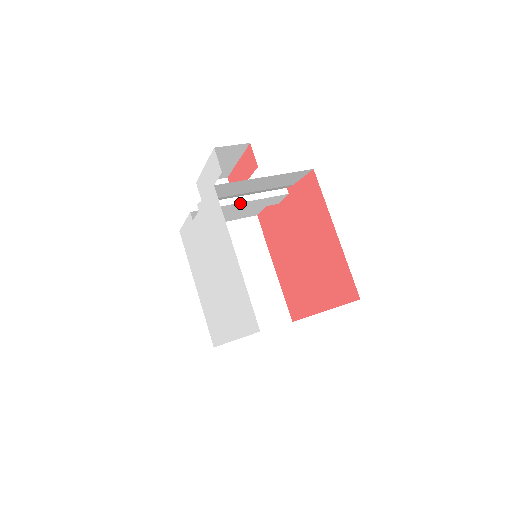
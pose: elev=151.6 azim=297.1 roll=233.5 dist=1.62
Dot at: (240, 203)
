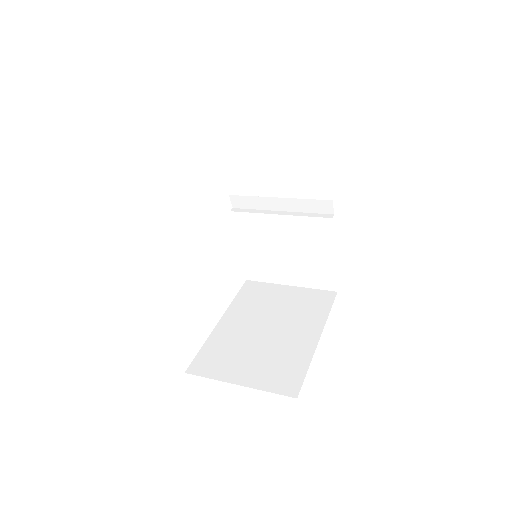
Dot at: (274, 216)
